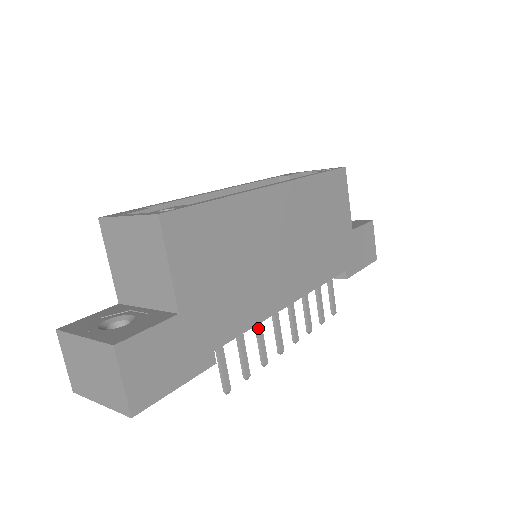
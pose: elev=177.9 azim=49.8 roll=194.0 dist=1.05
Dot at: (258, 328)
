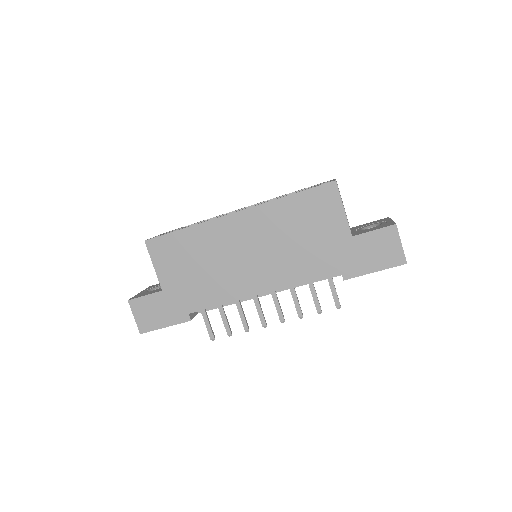
Dot at: (237, 306)
